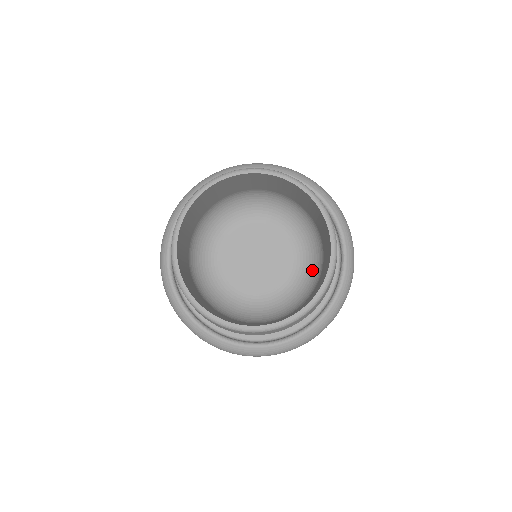
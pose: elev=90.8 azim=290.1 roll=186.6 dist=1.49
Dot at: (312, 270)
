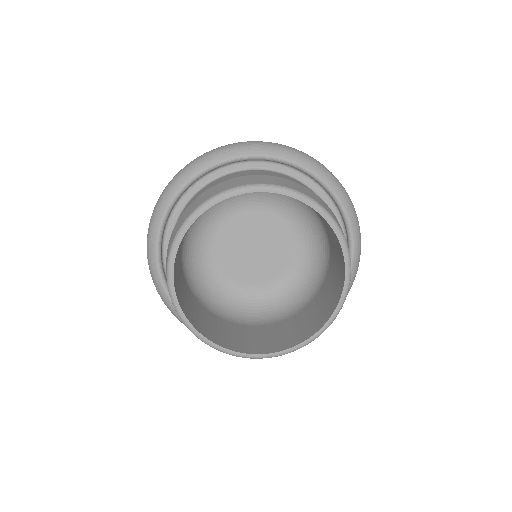
Dot at: (309, 276)
